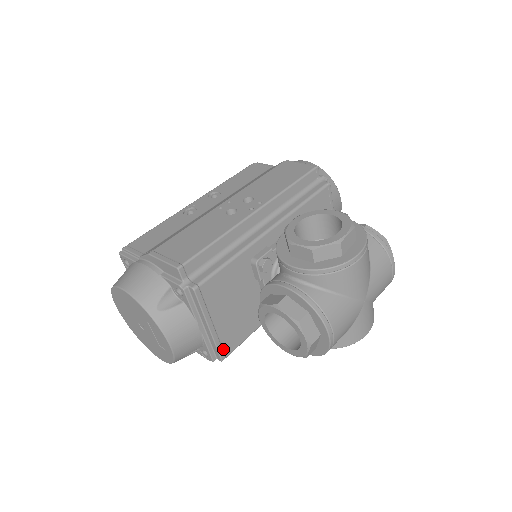
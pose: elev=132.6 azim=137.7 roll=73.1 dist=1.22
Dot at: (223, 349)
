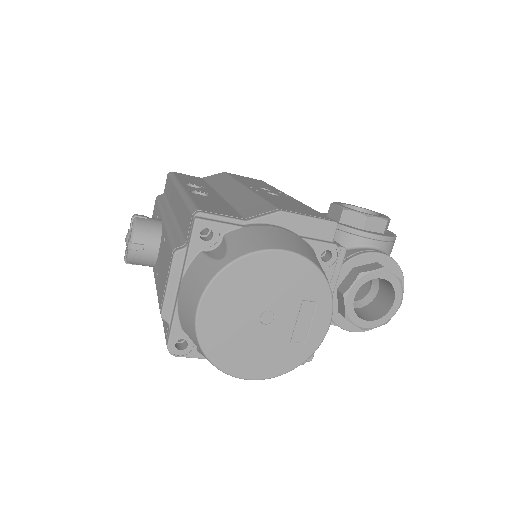
Dot at: occluded
